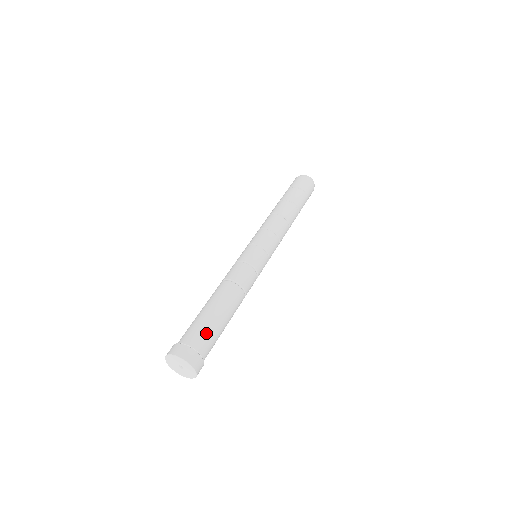
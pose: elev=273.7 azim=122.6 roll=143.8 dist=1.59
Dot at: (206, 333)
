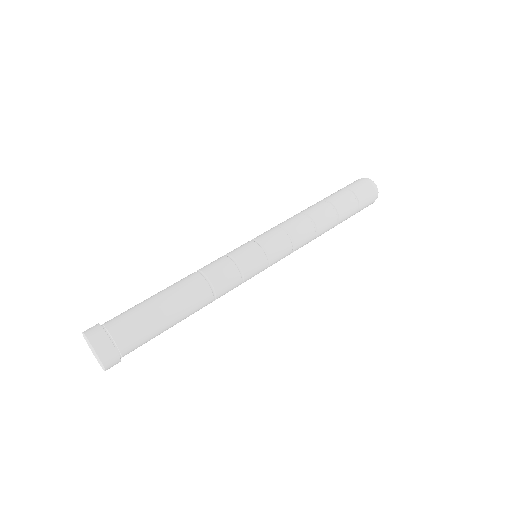
Dot at: (139, 329)
